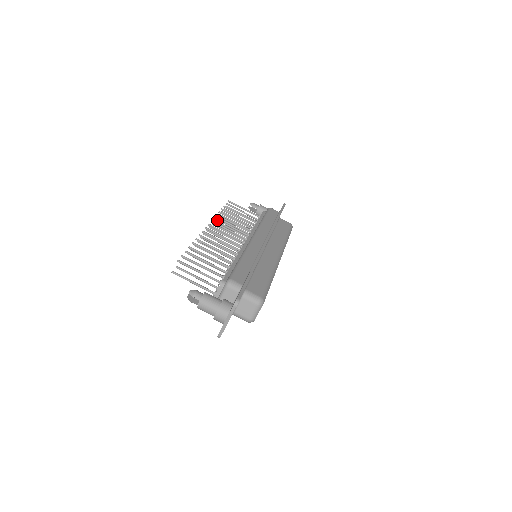
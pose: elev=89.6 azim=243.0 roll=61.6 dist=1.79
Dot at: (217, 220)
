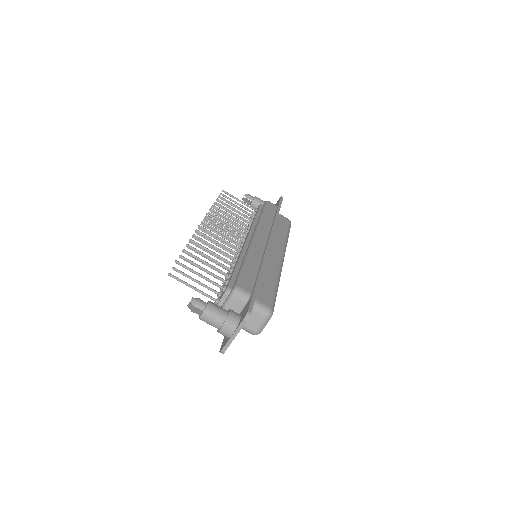
Dot at: (213, 213)
